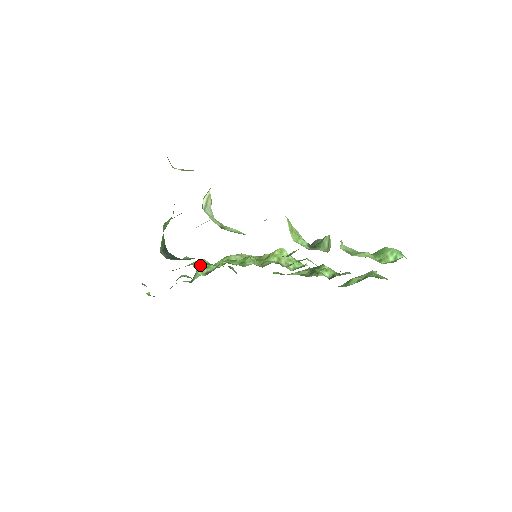
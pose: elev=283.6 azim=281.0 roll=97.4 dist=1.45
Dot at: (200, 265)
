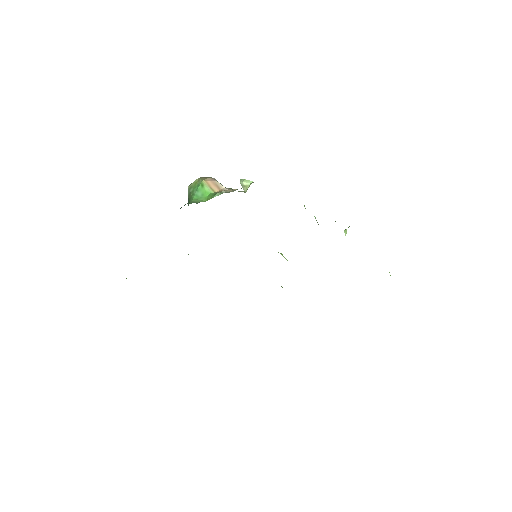
Dot at: occluded
